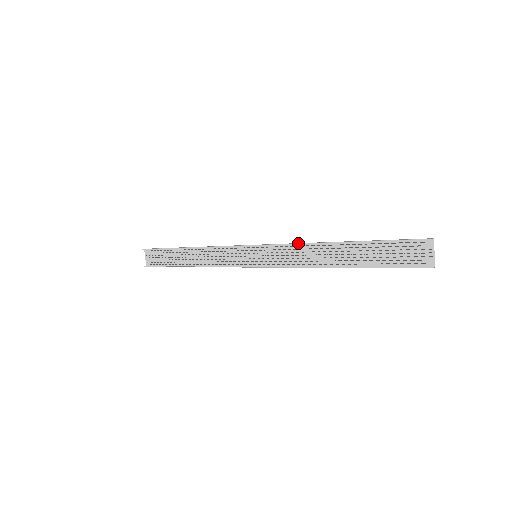
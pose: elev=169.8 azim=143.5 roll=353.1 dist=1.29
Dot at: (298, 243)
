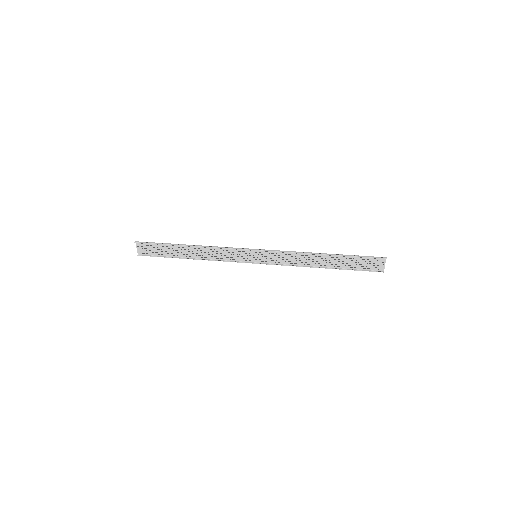
Dot at: (294, 252)
